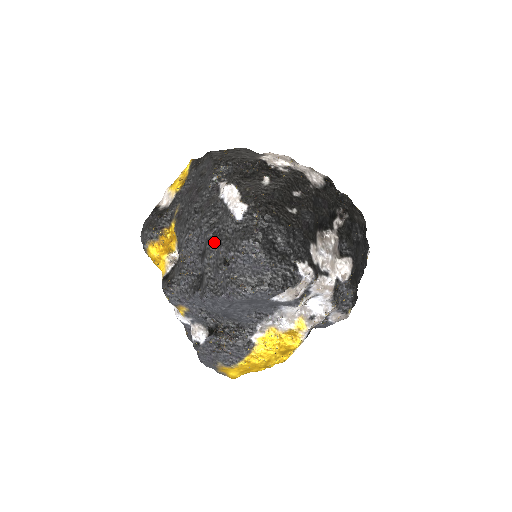
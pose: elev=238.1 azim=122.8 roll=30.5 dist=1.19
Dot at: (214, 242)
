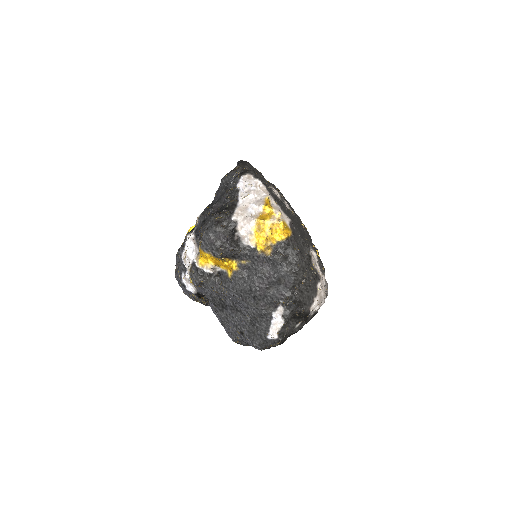
Dot at: (247, 324)
